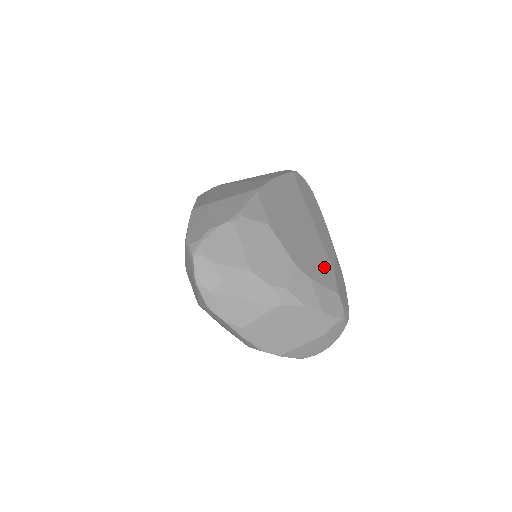
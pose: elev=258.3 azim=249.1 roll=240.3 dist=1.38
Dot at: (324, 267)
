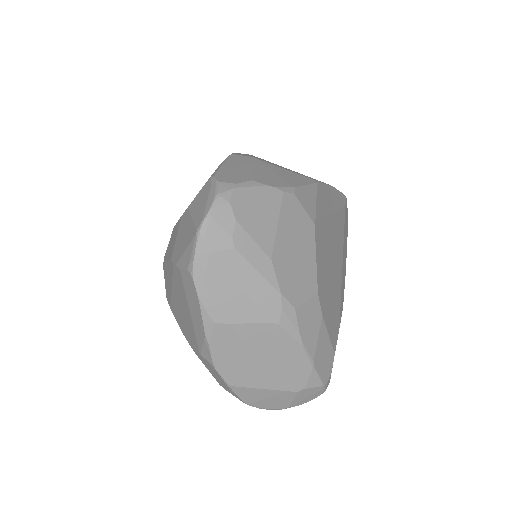
Dot at: (335, 314)
